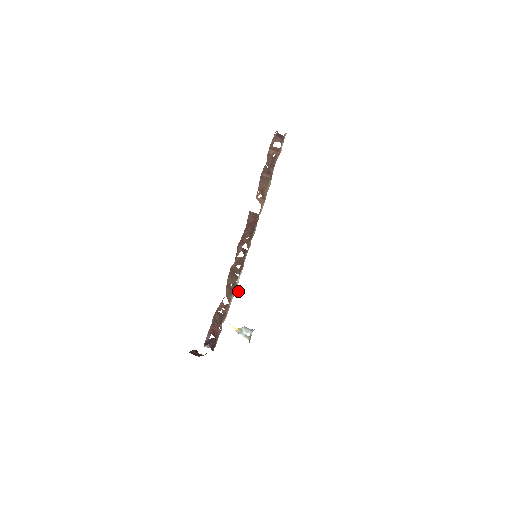
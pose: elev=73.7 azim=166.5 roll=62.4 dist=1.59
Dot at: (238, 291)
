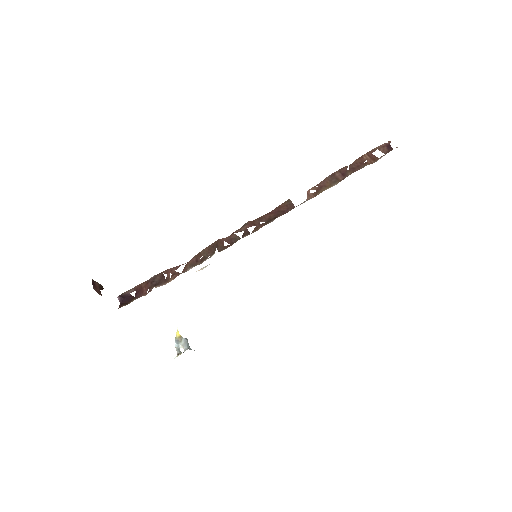
Dot at: (202, 269)
